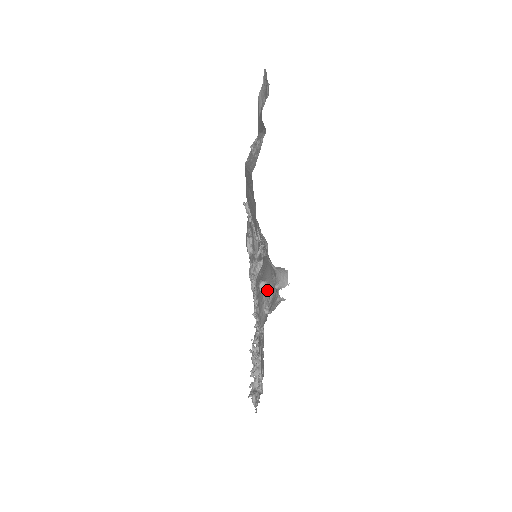
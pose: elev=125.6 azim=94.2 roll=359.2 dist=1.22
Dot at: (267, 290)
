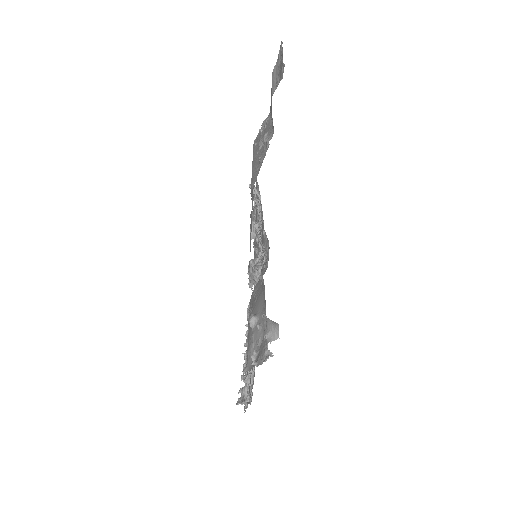
Dot at: (257, 330)
